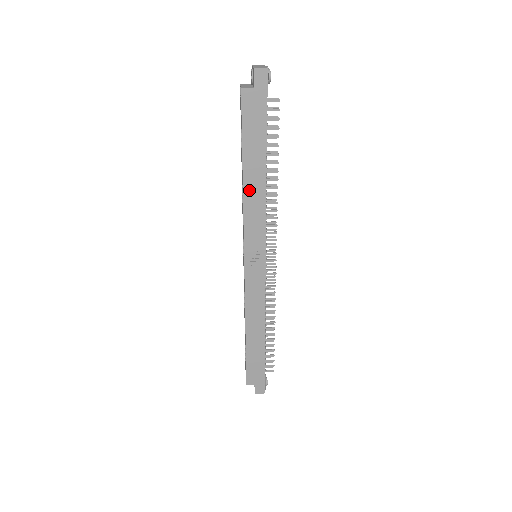
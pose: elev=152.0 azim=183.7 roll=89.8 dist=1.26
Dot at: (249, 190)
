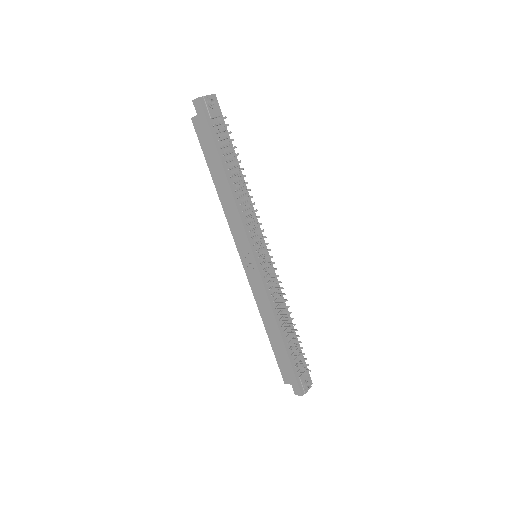
Dot at: (223, 197)
